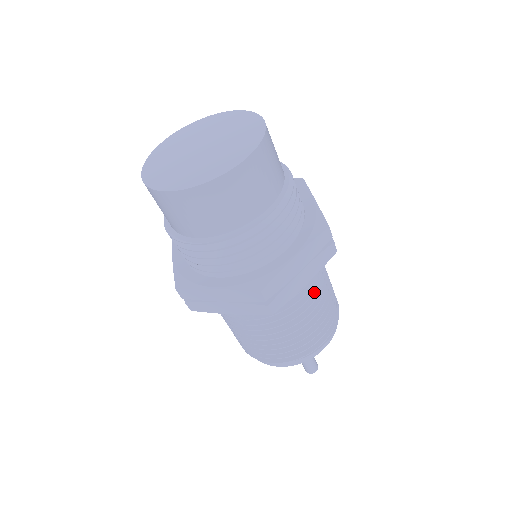
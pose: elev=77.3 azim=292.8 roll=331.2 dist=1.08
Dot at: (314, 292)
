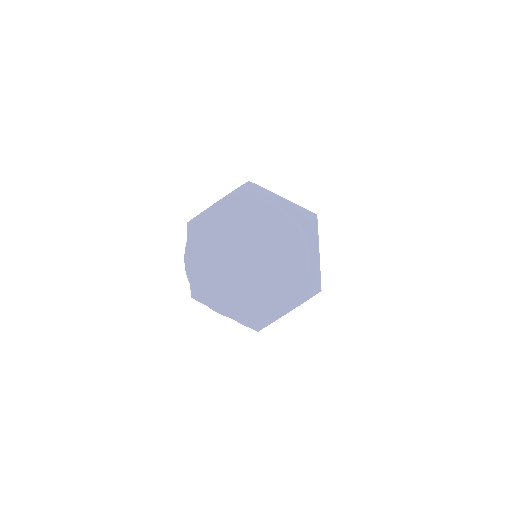
Dot at: occluded
